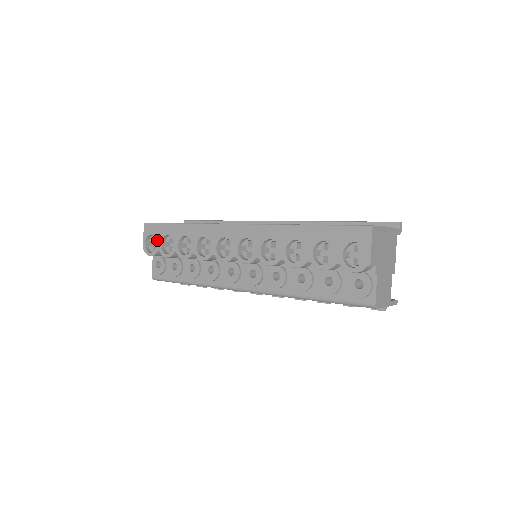
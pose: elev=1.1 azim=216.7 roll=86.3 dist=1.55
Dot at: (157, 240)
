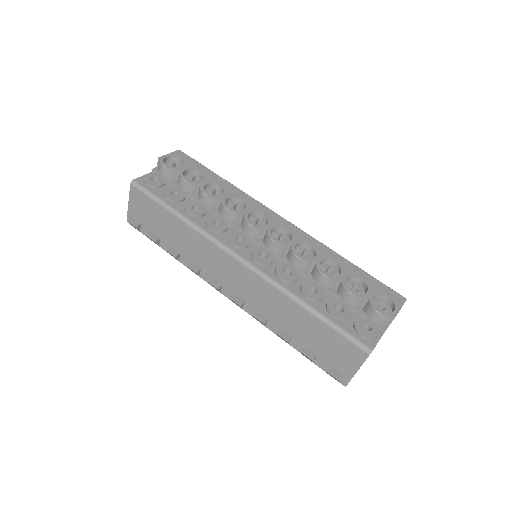
Dot at: (184, 165)
